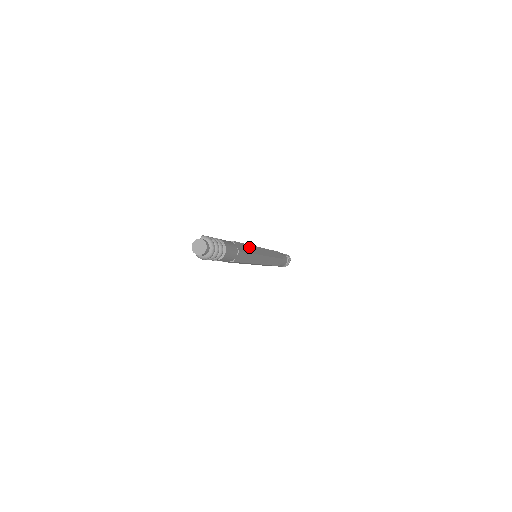
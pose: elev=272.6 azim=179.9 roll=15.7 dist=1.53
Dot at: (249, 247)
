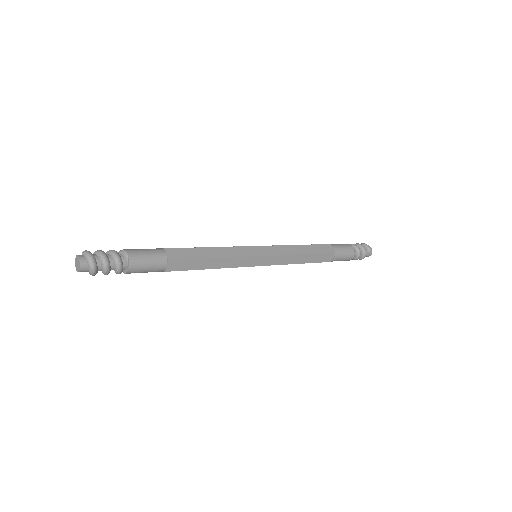
Dot at: (214, 250)
